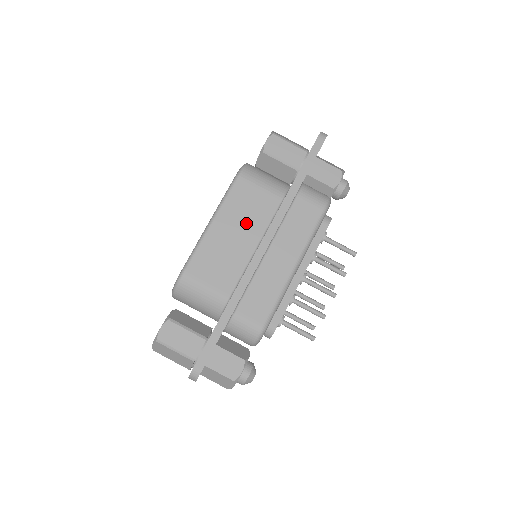
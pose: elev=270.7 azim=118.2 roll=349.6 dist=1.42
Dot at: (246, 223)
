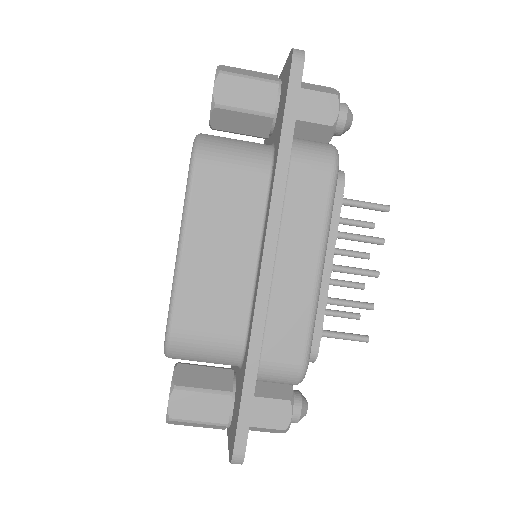
Dot at: (230, 230)
